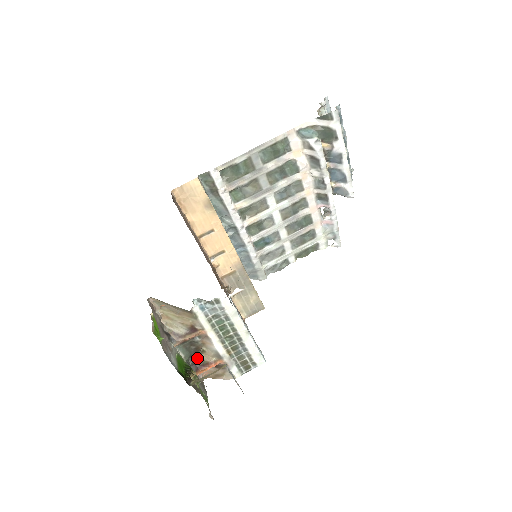
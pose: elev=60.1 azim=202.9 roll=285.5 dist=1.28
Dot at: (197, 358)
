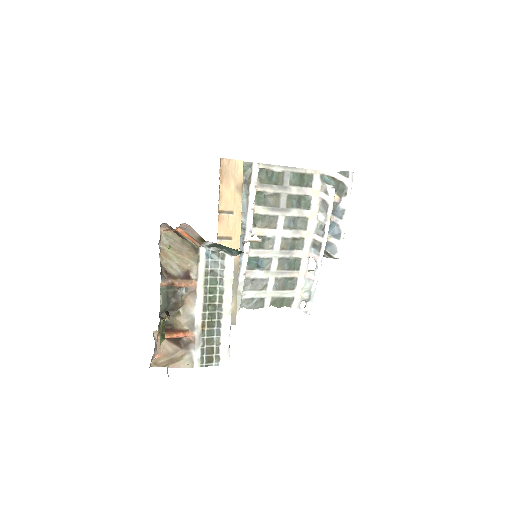
Dot at: occluded
